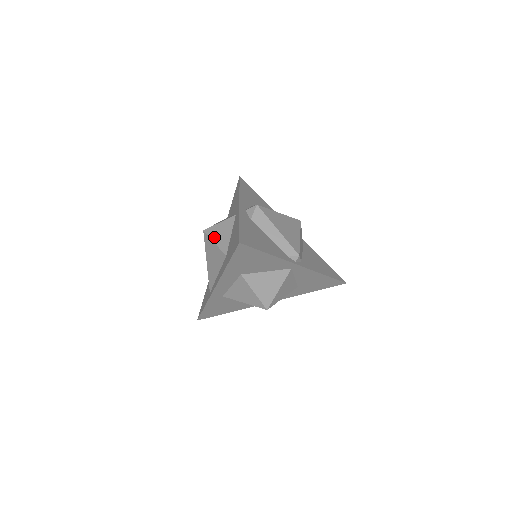
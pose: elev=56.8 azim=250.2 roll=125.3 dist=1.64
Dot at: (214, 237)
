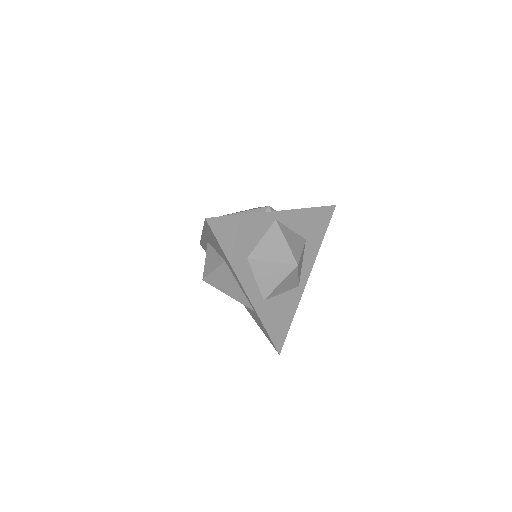
Dot at: (210, 270)
